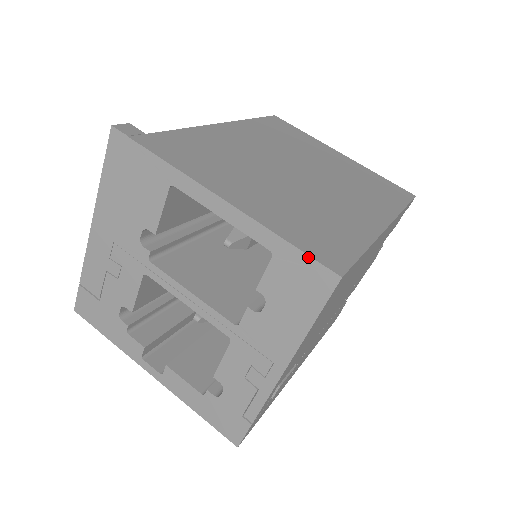
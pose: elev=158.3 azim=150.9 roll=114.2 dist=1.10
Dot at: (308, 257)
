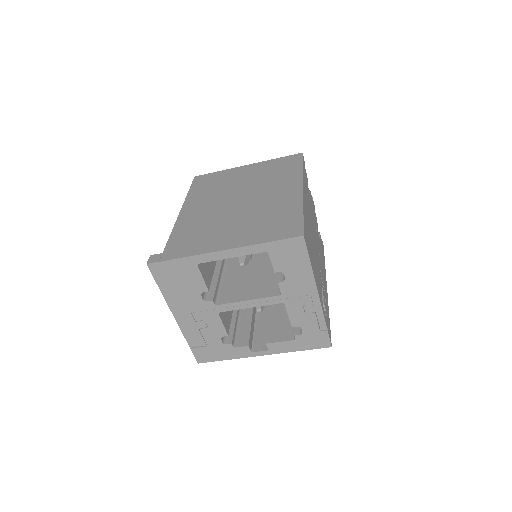
Dot at: (283, 240)
